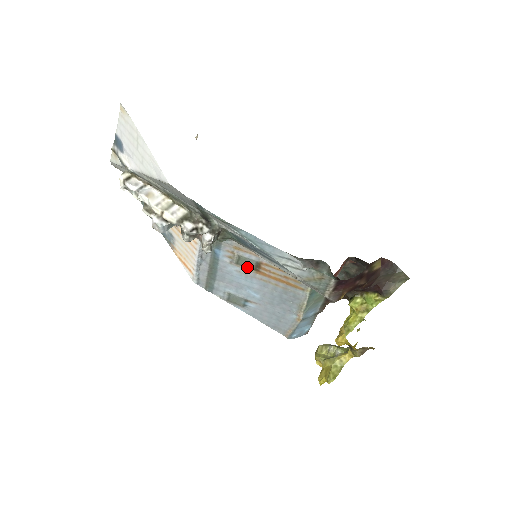
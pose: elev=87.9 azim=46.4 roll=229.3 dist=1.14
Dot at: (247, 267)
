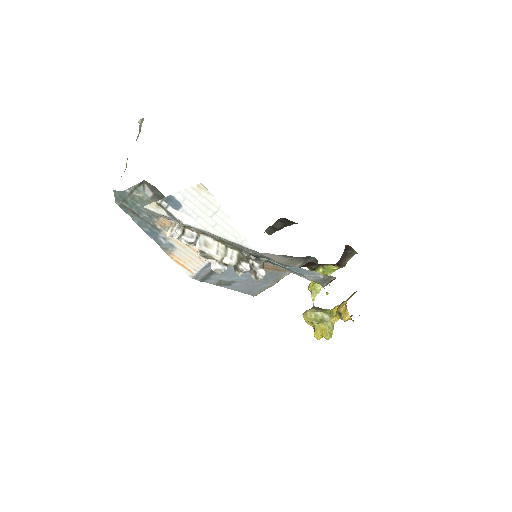
Dot at: occluded
